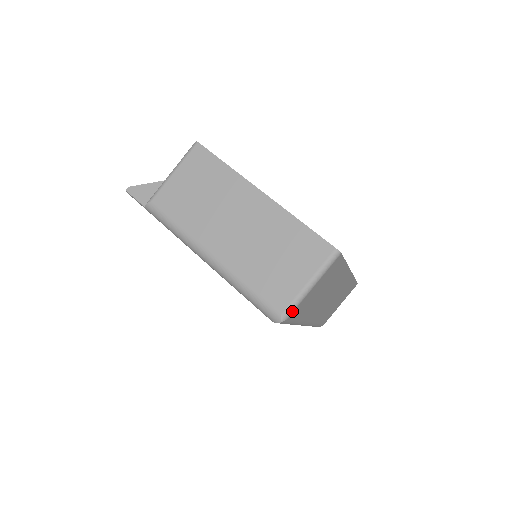
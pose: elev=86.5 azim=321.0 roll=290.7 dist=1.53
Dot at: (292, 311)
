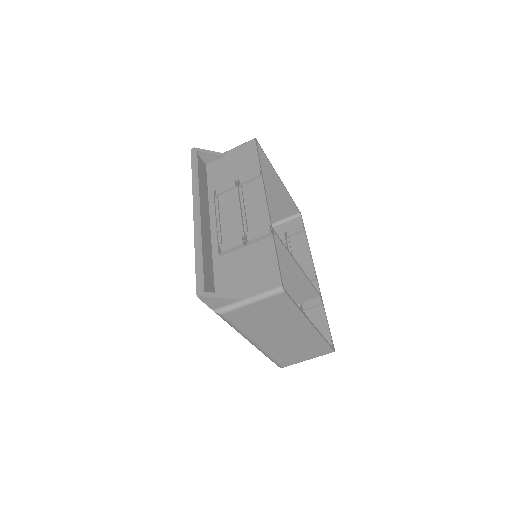
Dot at: occluded
